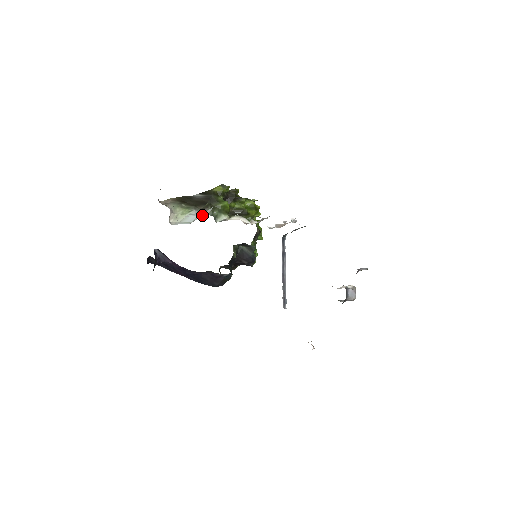
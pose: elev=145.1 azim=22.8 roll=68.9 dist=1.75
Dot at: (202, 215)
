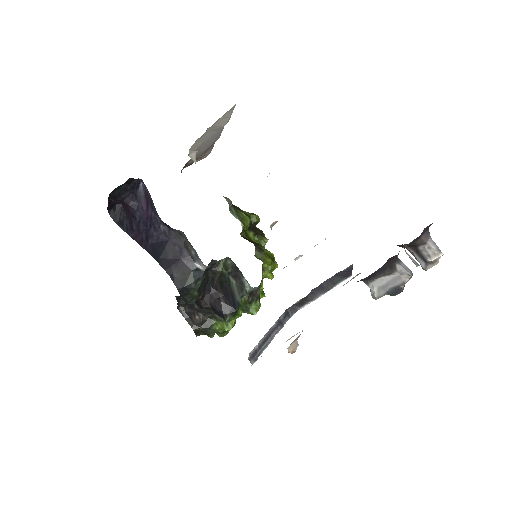
Dot at: occluded
